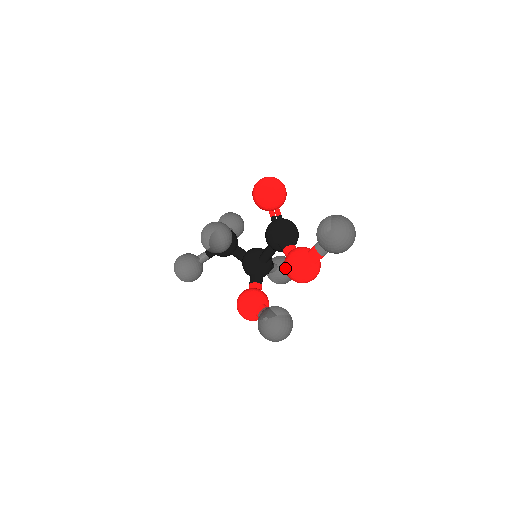
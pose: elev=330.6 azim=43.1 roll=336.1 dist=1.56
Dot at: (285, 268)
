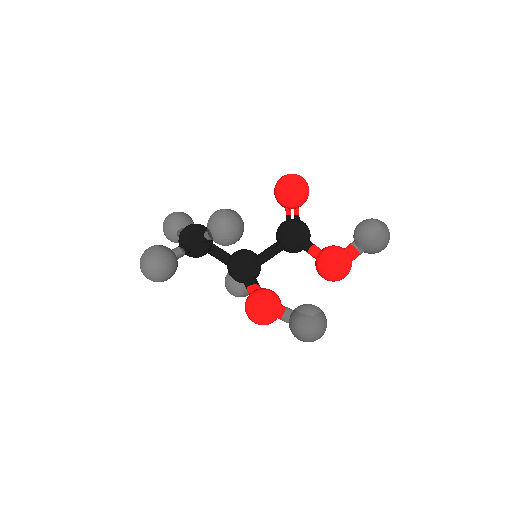
Dot at: (327, 263)
